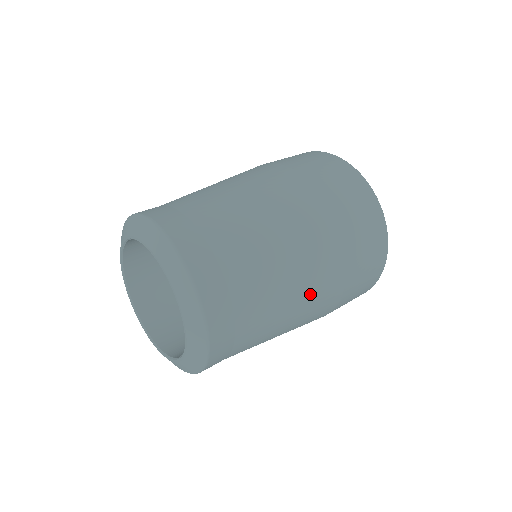
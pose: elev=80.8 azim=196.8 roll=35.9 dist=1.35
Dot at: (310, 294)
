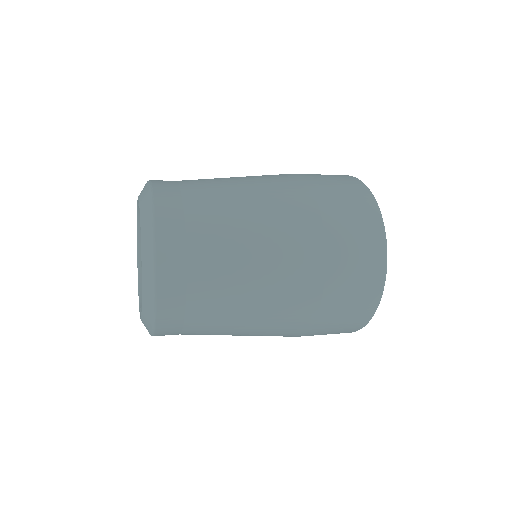
Dot at: (275, 302)
